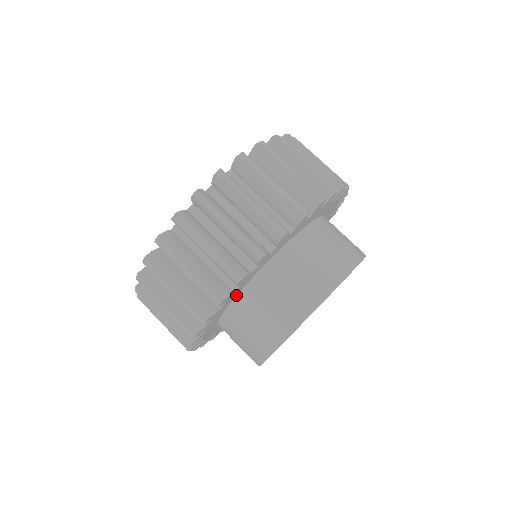
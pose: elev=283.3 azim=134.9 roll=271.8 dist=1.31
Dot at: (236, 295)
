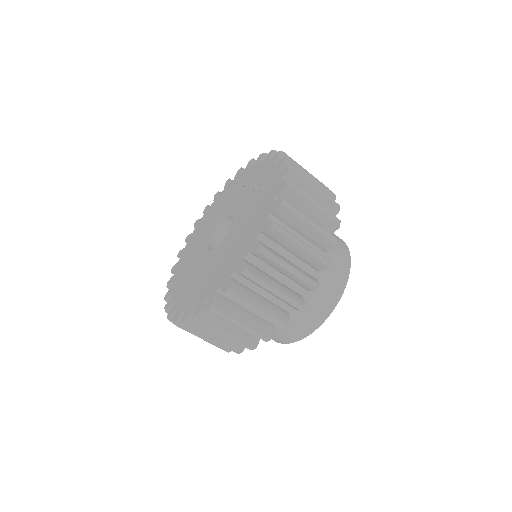
Dot at: occluded
